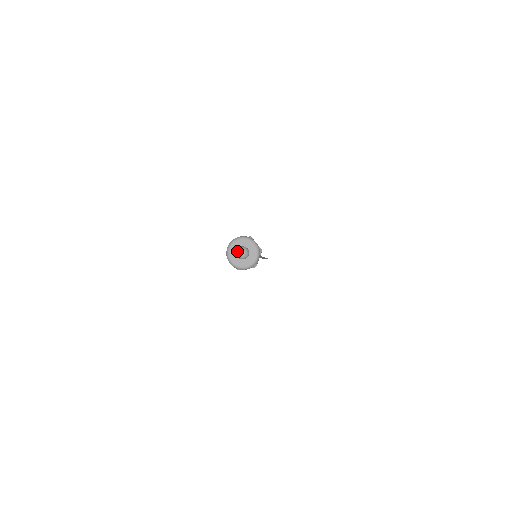
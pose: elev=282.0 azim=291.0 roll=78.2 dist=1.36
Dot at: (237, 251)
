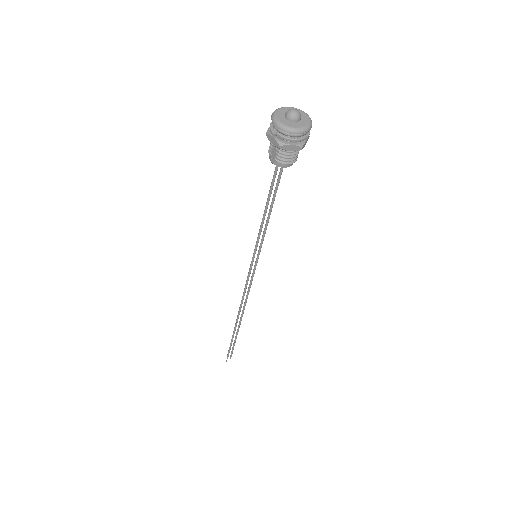
Dot at: (289, 114)
